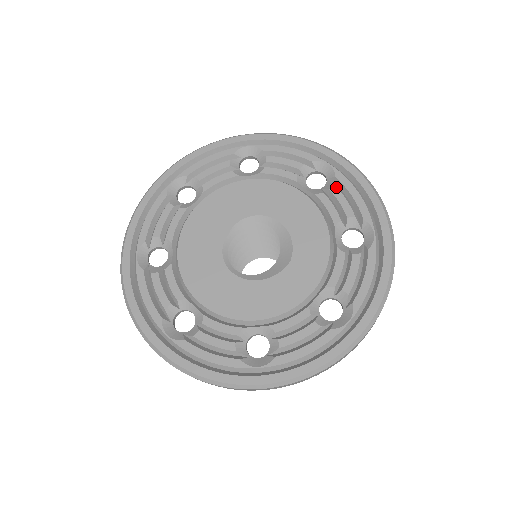
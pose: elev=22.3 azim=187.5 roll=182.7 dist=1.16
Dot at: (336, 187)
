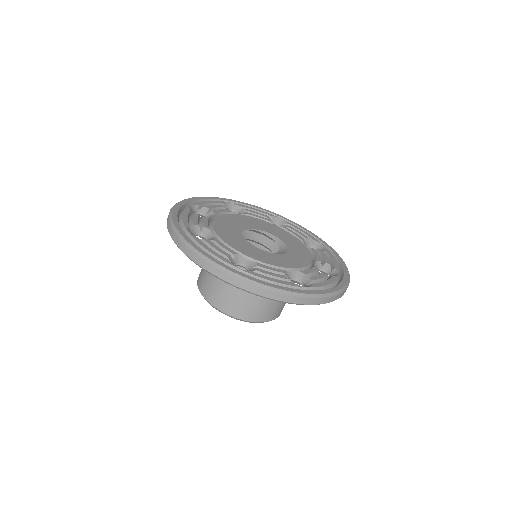
Dot at: (324, 253)
